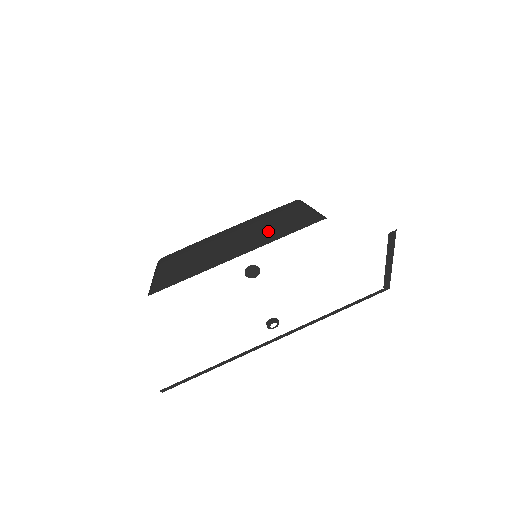
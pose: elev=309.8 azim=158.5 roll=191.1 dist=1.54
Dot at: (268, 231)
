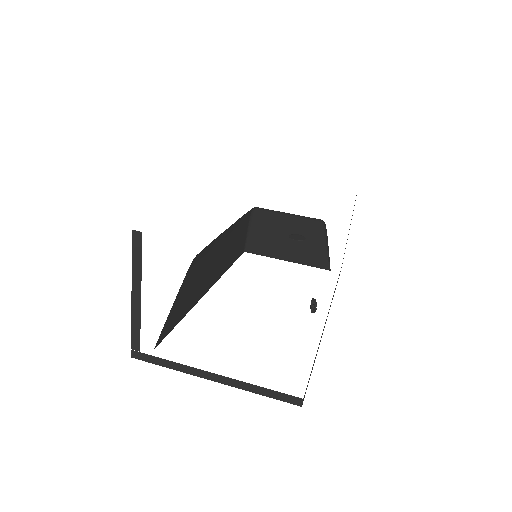
Dot at: (229, 252)
